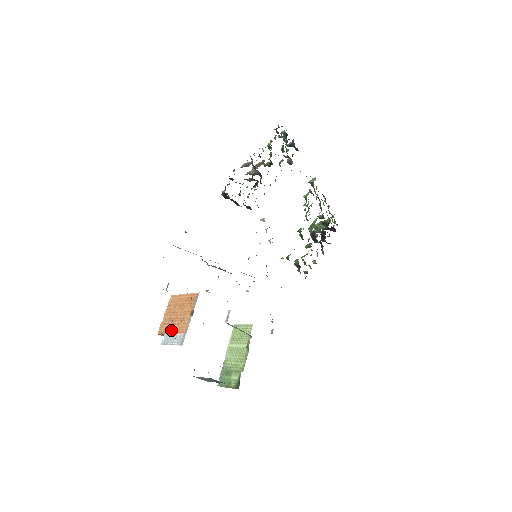
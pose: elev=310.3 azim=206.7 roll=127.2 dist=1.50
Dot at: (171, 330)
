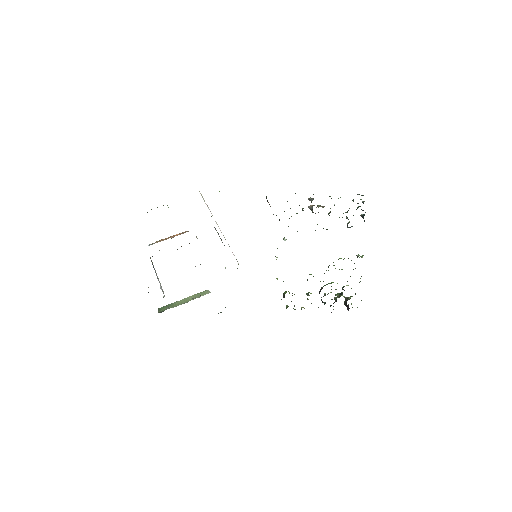
Dot at: occluded
